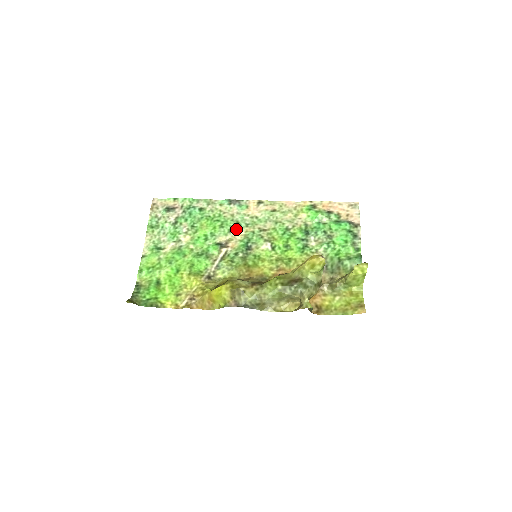
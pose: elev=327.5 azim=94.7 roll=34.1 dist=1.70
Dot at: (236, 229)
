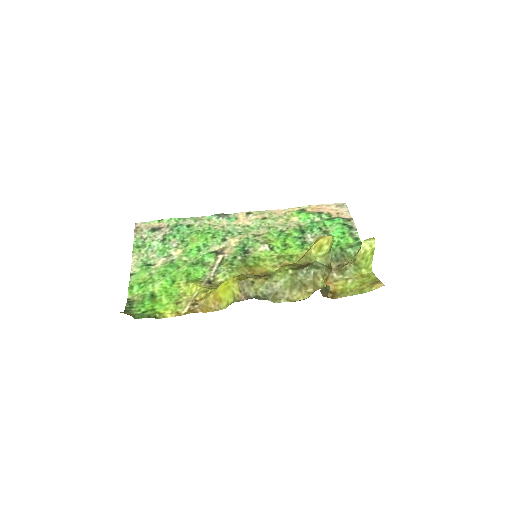
Dot at: (229, 238)
